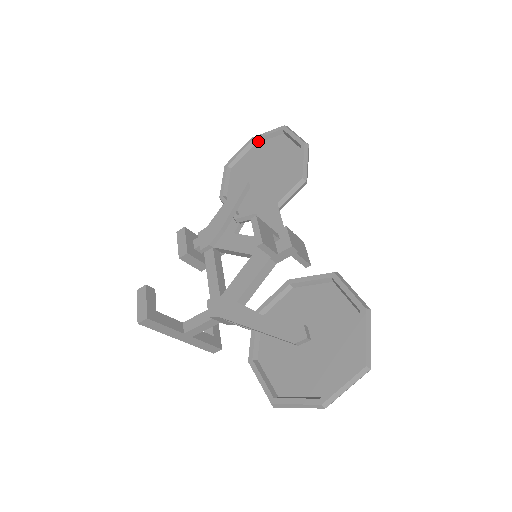
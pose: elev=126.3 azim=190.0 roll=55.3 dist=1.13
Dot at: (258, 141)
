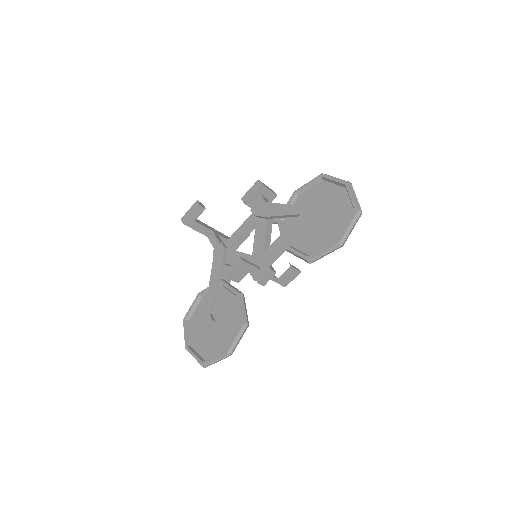
Dot at: (347, 190)
